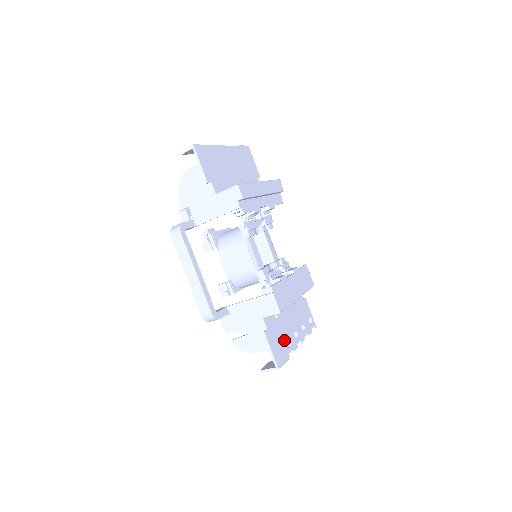
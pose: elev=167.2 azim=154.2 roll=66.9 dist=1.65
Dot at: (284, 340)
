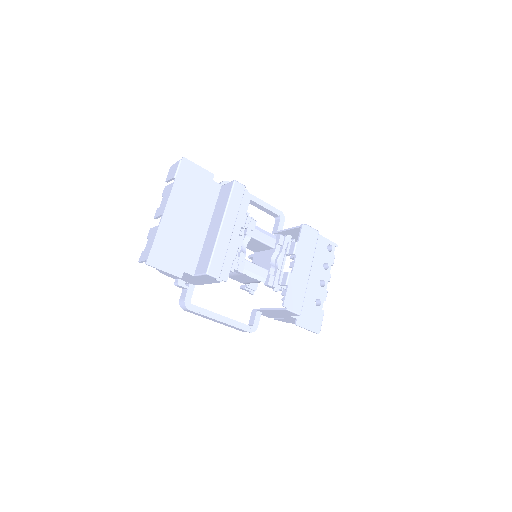
Dot at: (314, 305)
